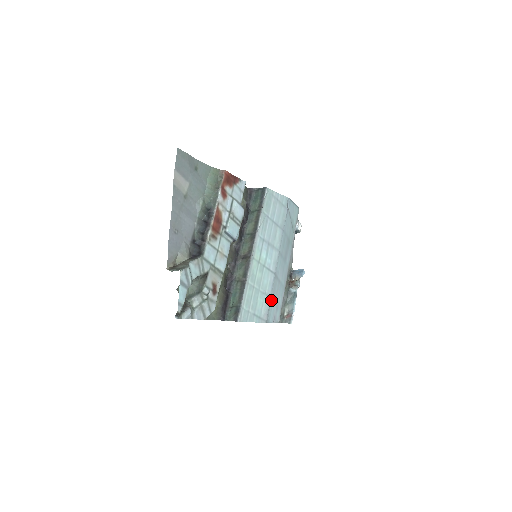
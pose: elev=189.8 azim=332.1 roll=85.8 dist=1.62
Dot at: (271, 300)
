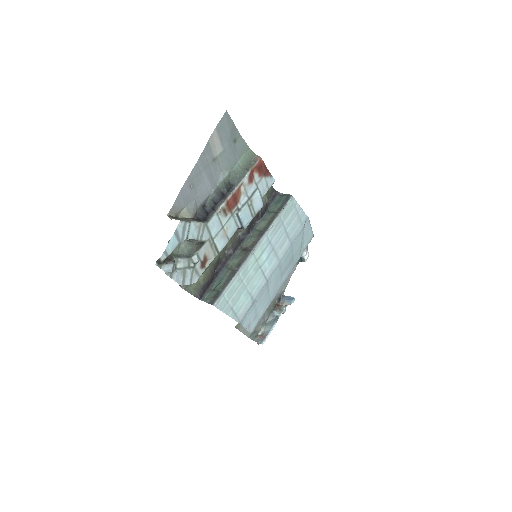
Dot at: (253, 304)
